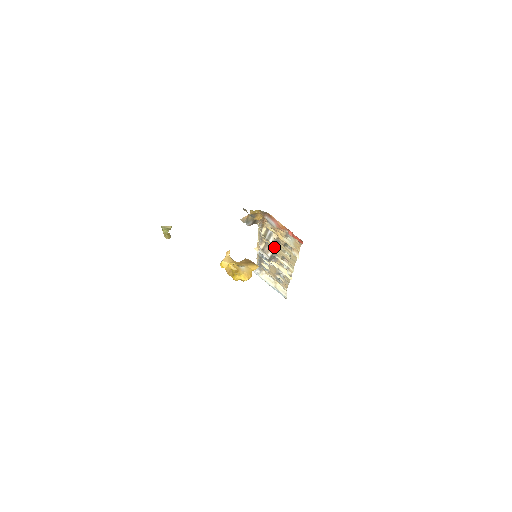
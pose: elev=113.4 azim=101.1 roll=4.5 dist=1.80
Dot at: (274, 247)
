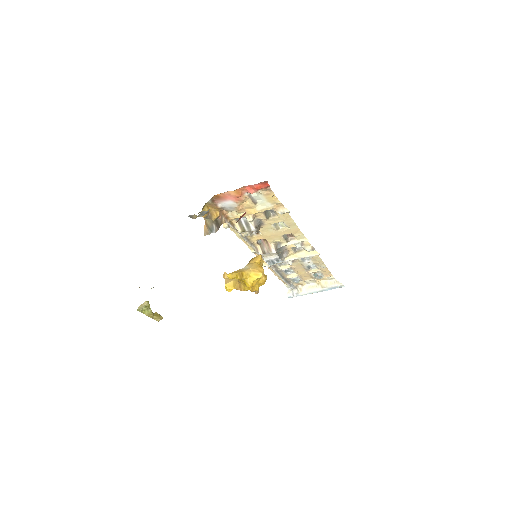
Dot at: (267, 236)
